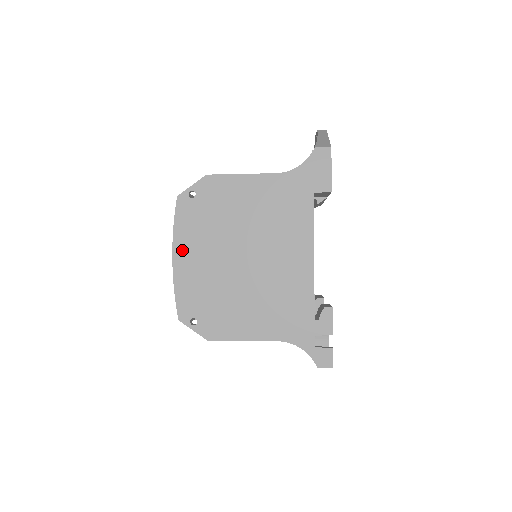
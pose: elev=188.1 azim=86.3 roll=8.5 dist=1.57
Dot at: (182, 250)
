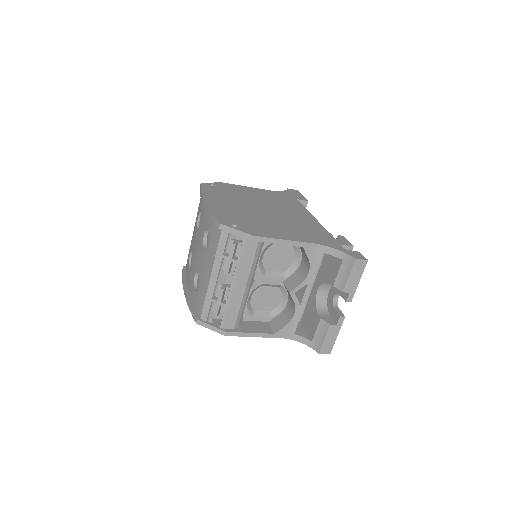
Dot at: (212, 199)
